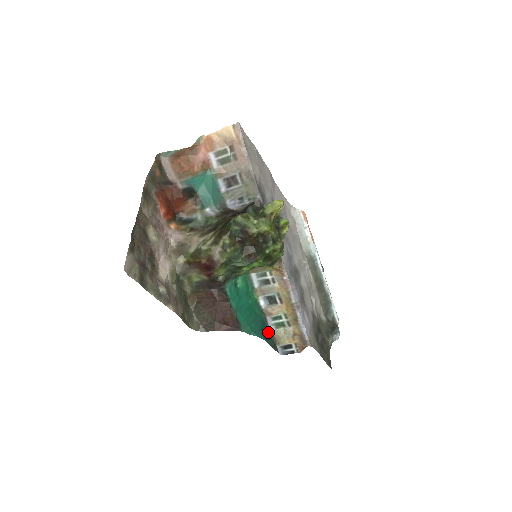
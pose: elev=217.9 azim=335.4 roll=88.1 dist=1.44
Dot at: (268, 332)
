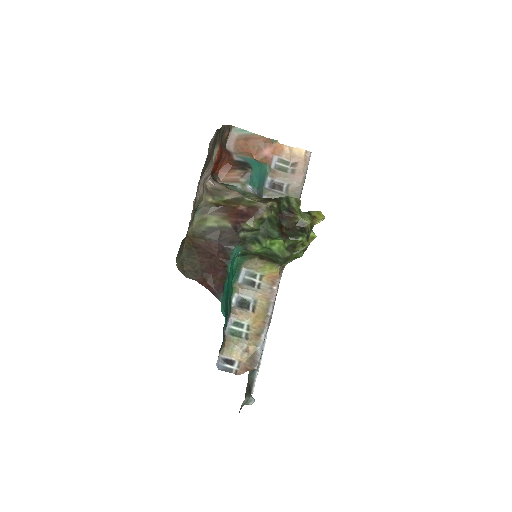
Dot at: (223, 332)
